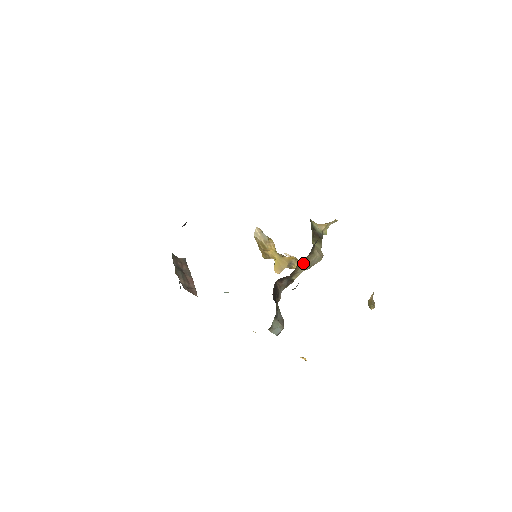
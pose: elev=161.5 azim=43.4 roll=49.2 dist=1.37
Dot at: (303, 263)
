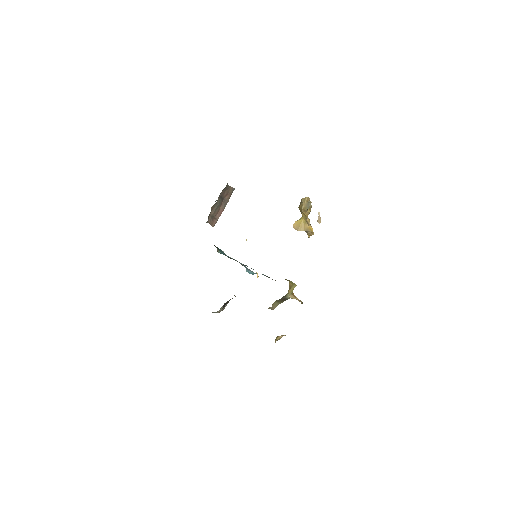
Dot at: occluded
